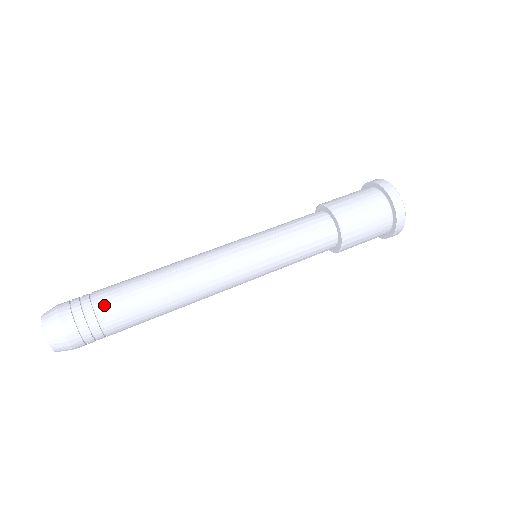
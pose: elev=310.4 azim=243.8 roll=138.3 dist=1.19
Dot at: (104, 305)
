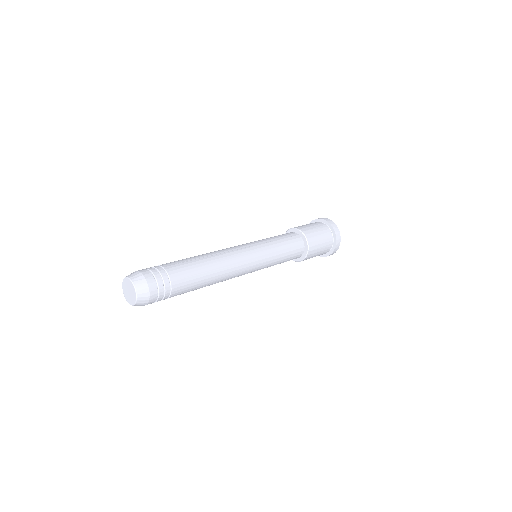
Dot at: (163, 264)
